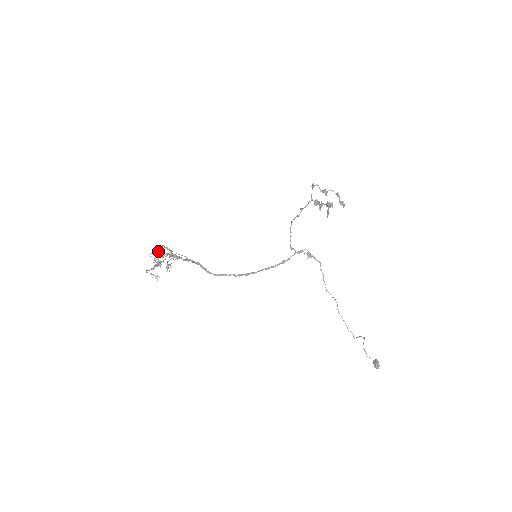
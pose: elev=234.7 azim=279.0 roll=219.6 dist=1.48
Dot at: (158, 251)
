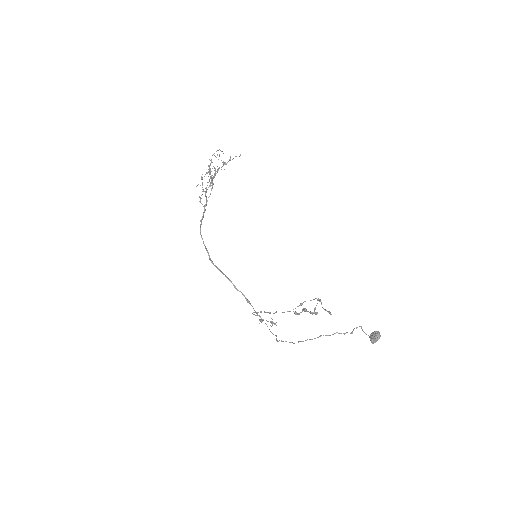
Dot at: occluded
